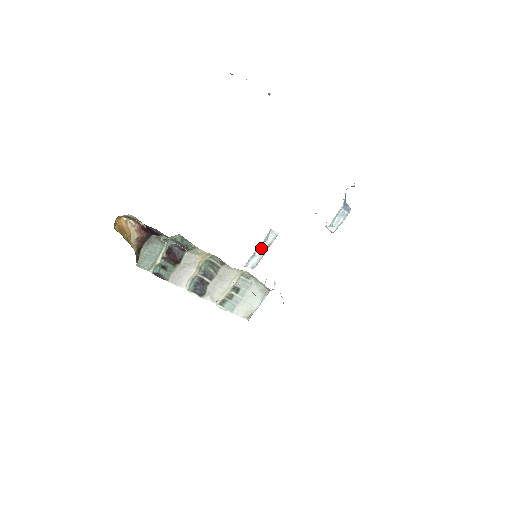
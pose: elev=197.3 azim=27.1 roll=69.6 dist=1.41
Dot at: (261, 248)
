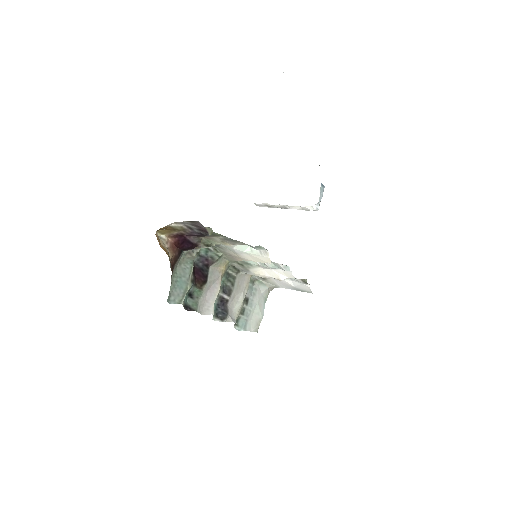
Dot at: occluded
